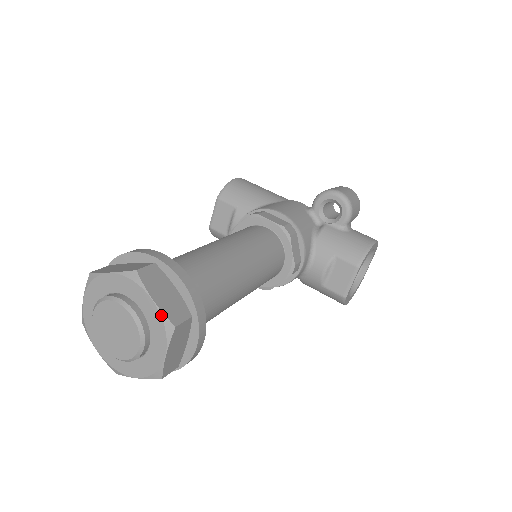
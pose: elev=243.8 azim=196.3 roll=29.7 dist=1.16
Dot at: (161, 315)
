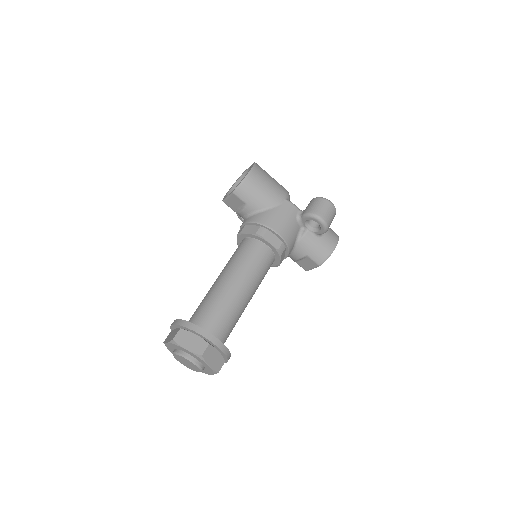
Dot at: (212, 370)
